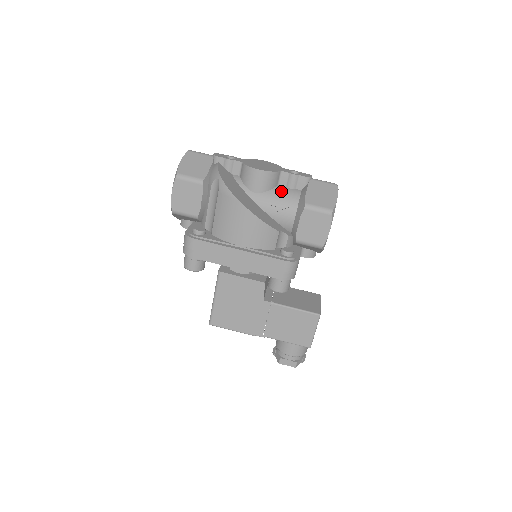
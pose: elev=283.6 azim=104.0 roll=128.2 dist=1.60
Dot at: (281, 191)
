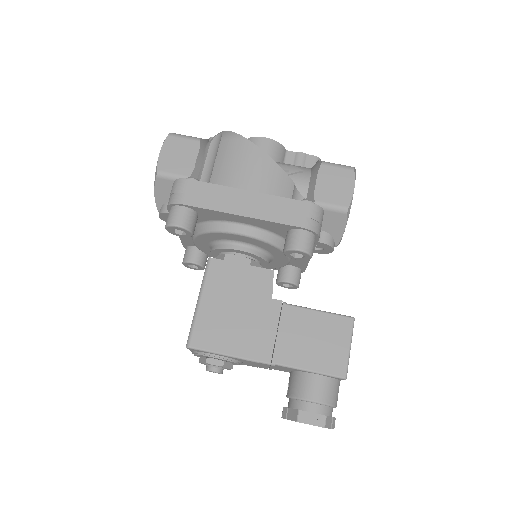
Dot at: (289, 164)
